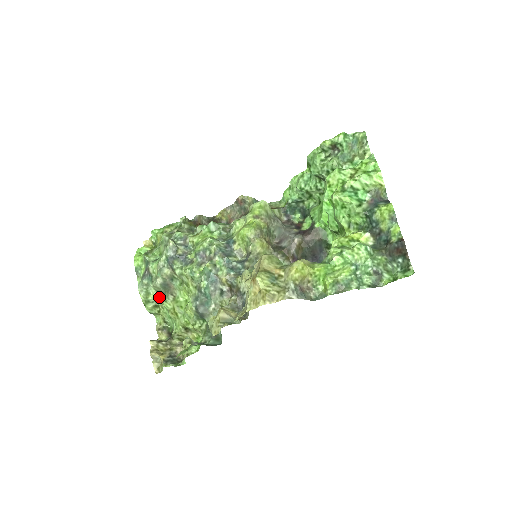
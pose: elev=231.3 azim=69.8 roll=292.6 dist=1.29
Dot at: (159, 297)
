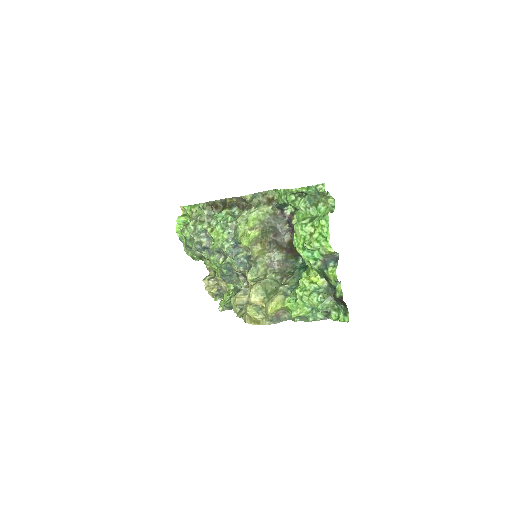
Dot at: (201, 257)
